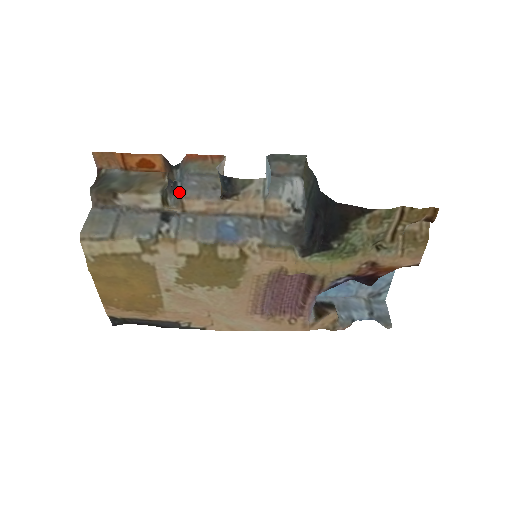
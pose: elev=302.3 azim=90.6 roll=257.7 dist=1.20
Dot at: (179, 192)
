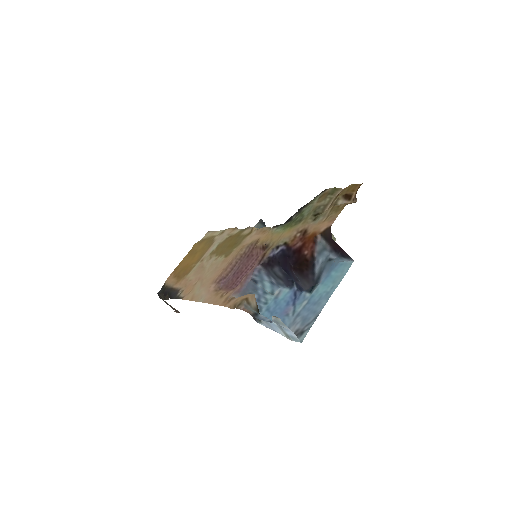
Dot at: occluded
